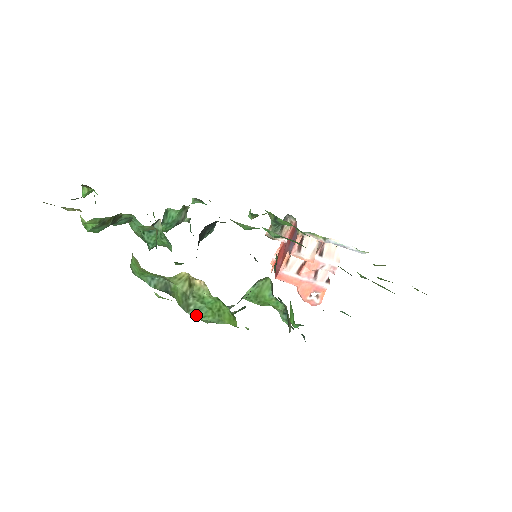
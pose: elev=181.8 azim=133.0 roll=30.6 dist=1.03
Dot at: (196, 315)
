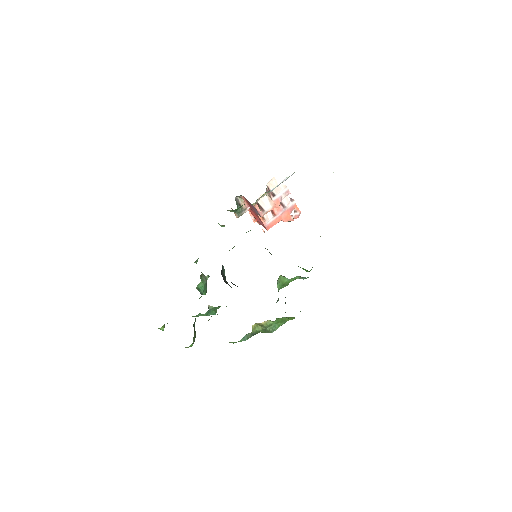
Dot at: (275, 329)
